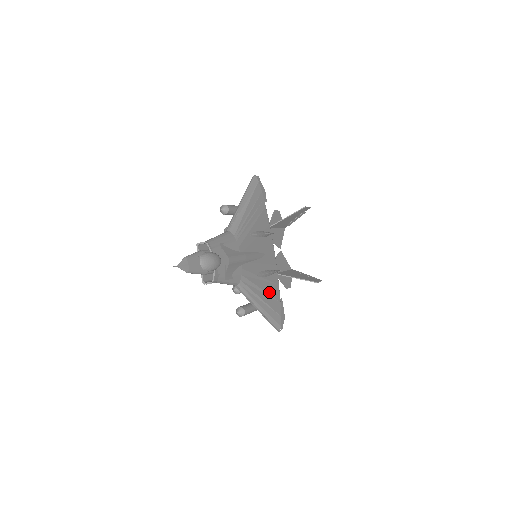
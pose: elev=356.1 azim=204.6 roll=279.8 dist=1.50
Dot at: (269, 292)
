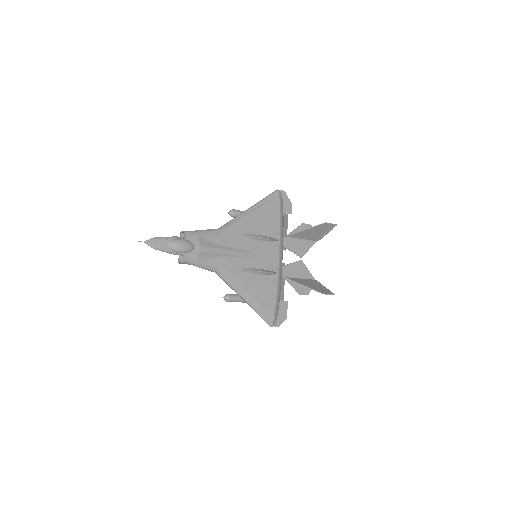
Dot at: (259, 288)
